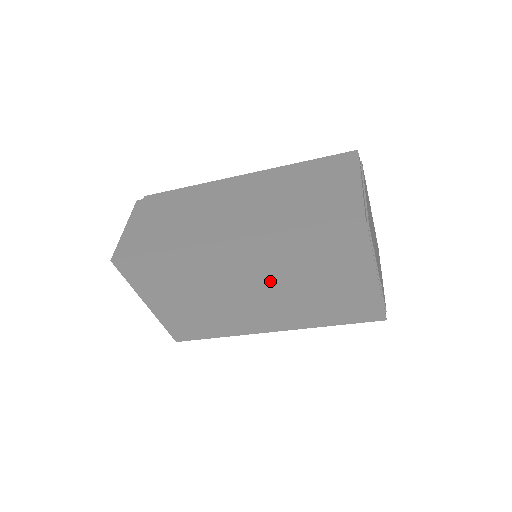
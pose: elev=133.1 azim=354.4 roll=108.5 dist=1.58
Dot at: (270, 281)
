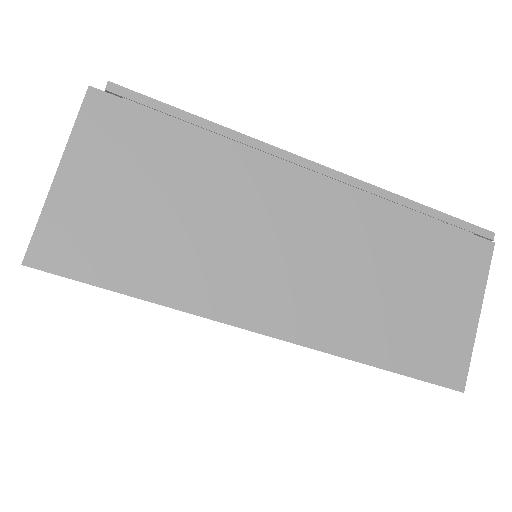
Dot at: occluded
